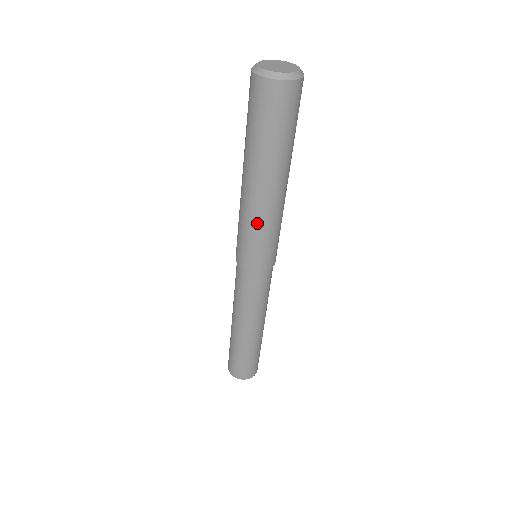
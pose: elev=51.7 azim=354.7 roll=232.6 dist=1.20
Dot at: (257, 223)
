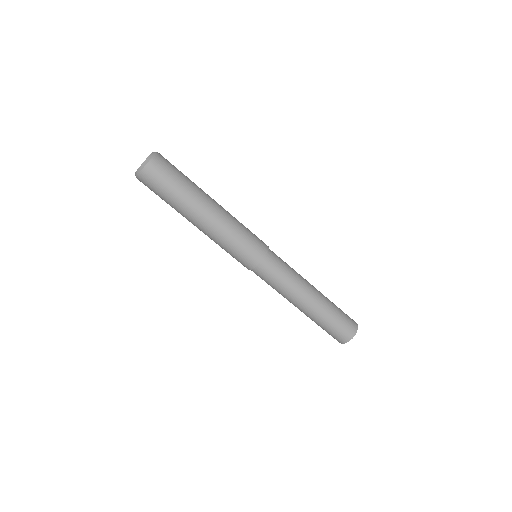
Dot at: (228, 233)
